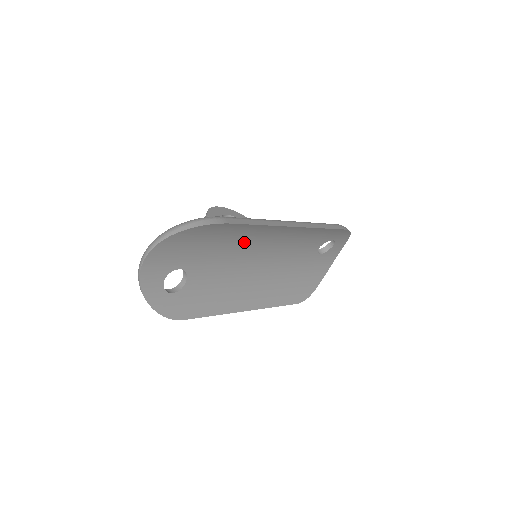
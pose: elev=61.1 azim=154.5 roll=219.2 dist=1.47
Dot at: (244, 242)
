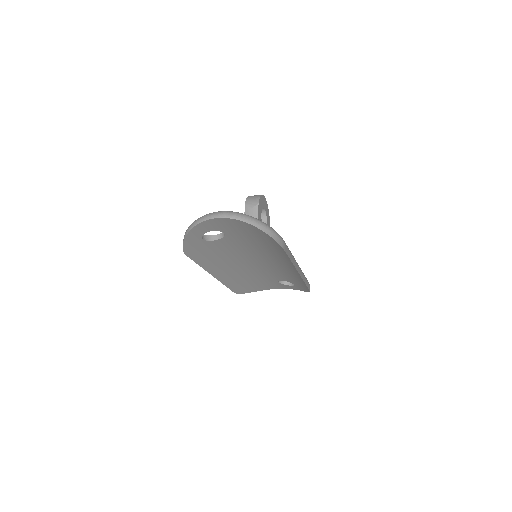
Dot at: (268, 252)
